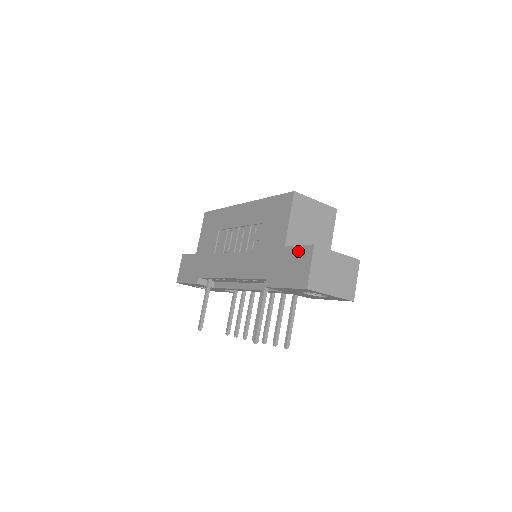
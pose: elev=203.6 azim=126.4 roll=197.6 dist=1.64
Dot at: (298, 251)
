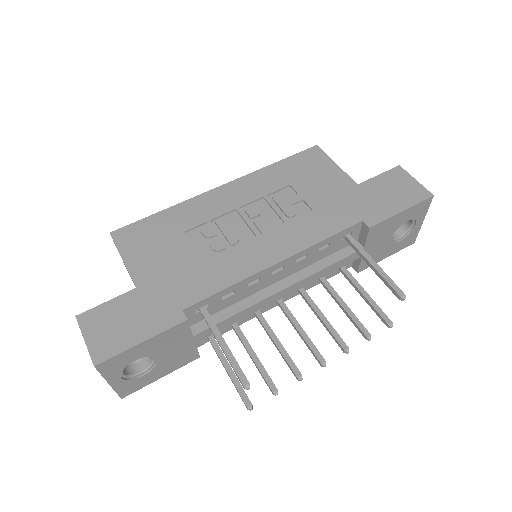
Dot at: (384, 178)
